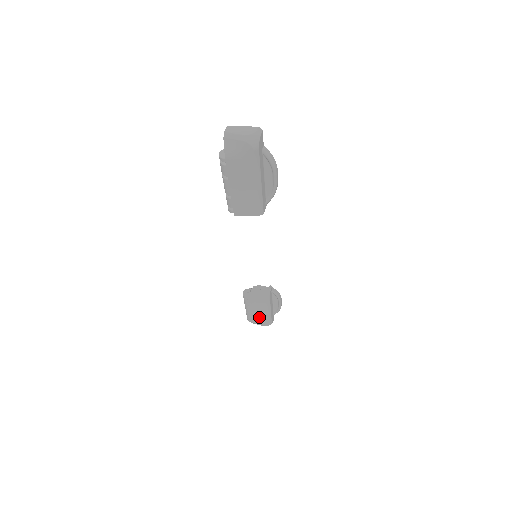
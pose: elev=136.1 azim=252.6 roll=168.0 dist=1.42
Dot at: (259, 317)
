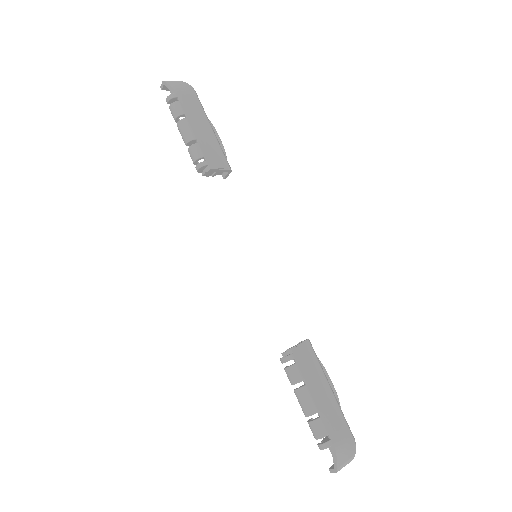
Dot at: (333, 418)
